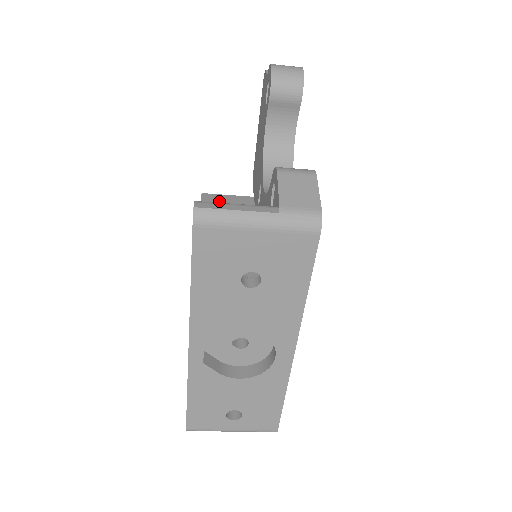
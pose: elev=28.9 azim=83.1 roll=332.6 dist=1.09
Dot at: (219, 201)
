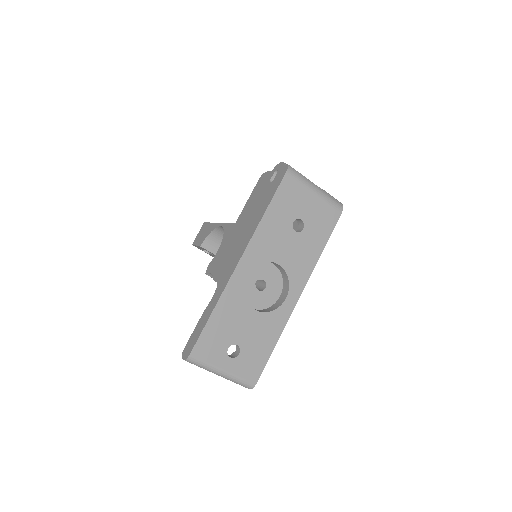
Dot at: occluded
